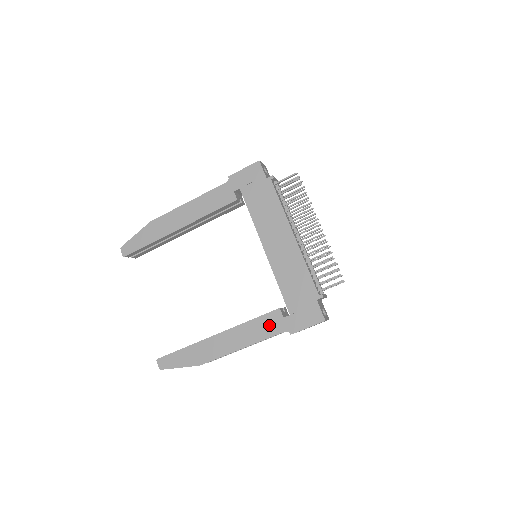
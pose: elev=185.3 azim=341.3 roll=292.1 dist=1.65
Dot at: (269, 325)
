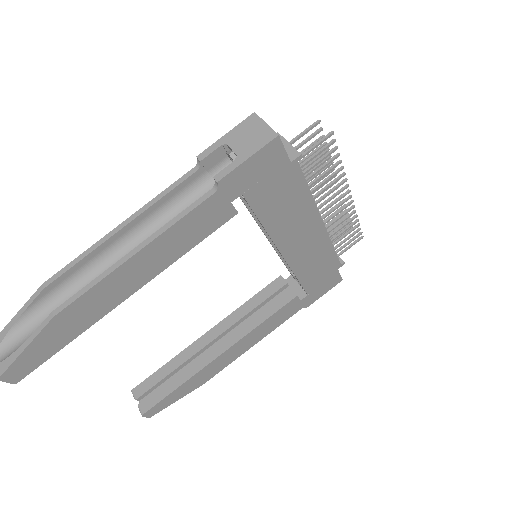
Dot at: (284, 314)
